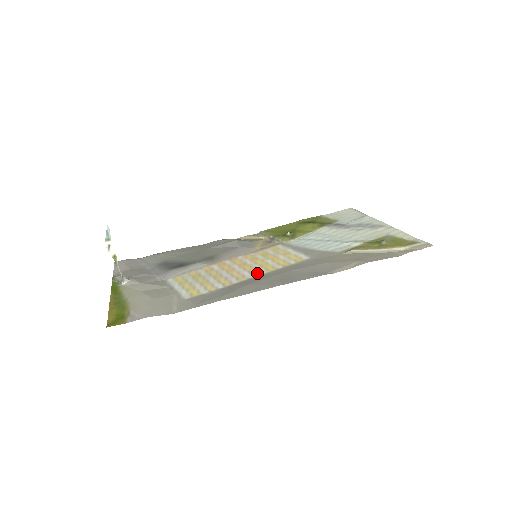
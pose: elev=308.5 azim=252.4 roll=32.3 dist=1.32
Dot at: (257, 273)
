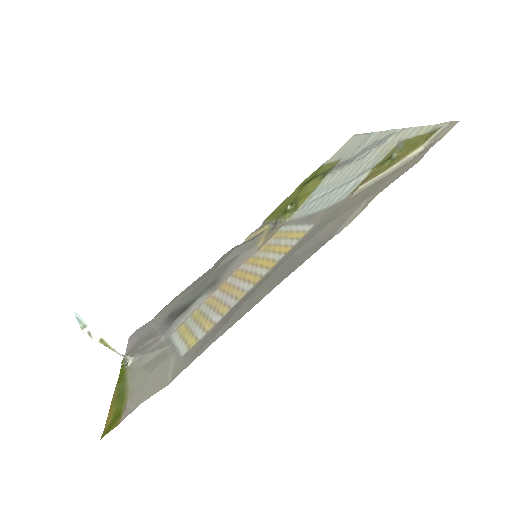
Dot at: (256, 279)
